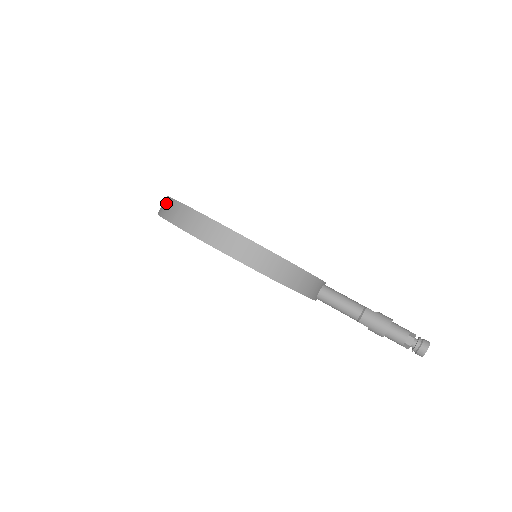
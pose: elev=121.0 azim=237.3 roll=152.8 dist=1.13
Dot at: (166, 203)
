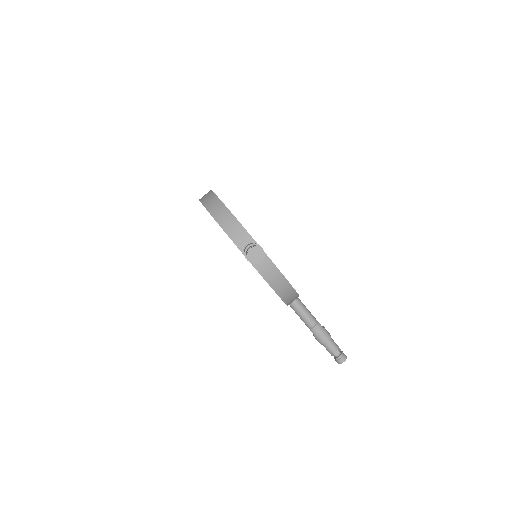
Dot at: occluded
